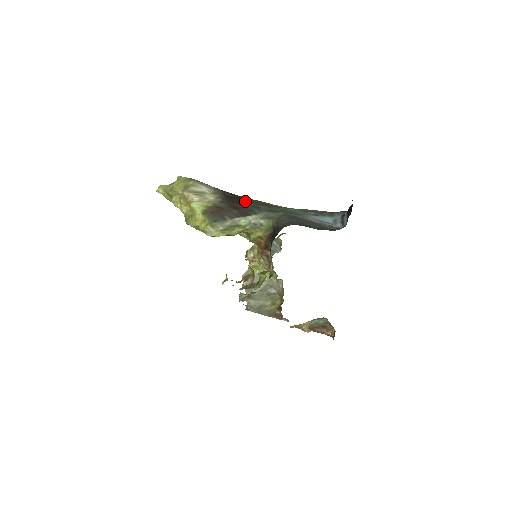
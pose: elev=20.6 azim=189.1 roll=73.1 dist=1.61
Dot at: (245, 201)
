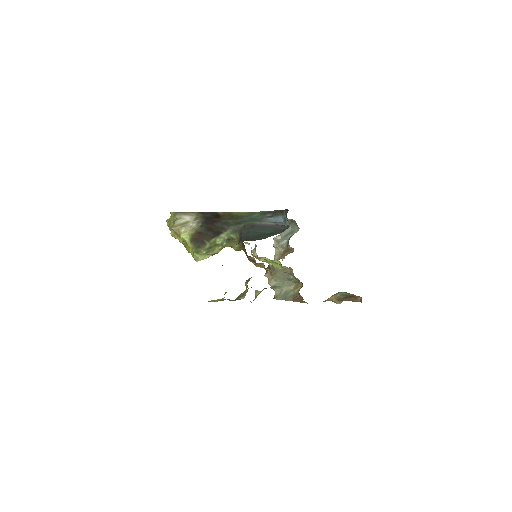
Dot at: (218, 219)
